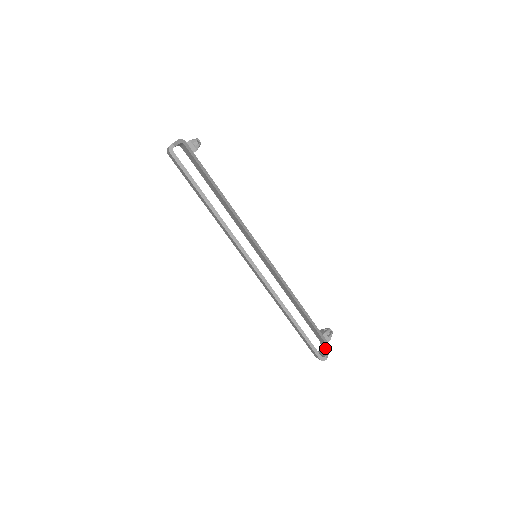
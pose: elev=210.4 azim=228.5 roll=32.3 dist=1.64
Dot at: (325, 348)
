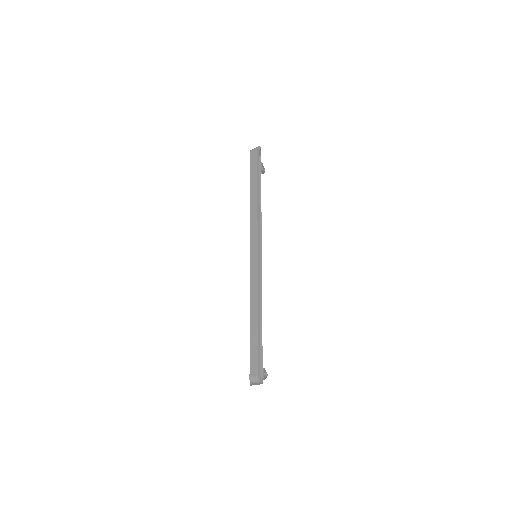
Dot at: occluded
